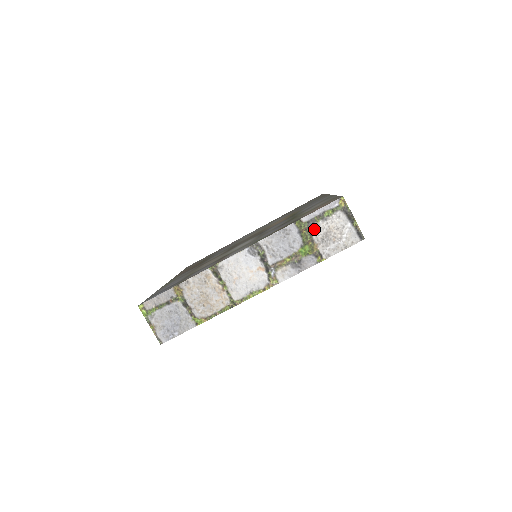
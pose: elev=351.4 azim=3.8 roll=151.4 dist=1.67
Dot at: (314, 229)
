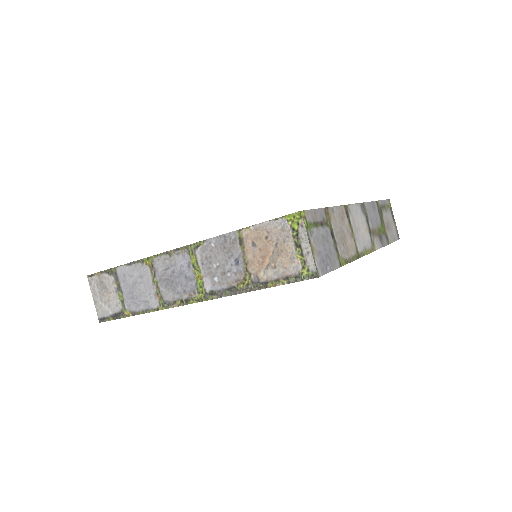
Dot at: (383, 214)
